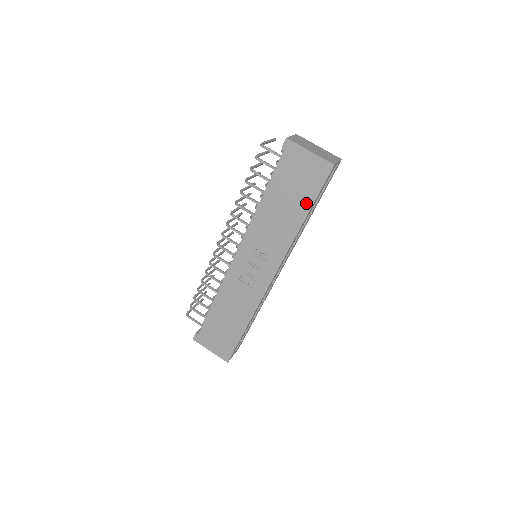
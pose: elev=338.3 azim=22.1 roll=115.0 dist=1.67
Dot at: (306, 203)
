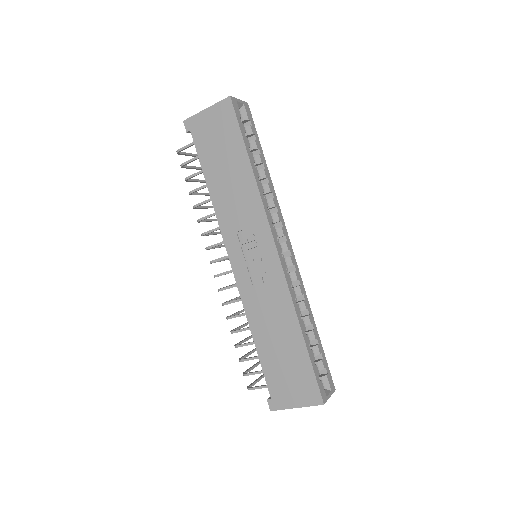
Dot at: (239, 150)
